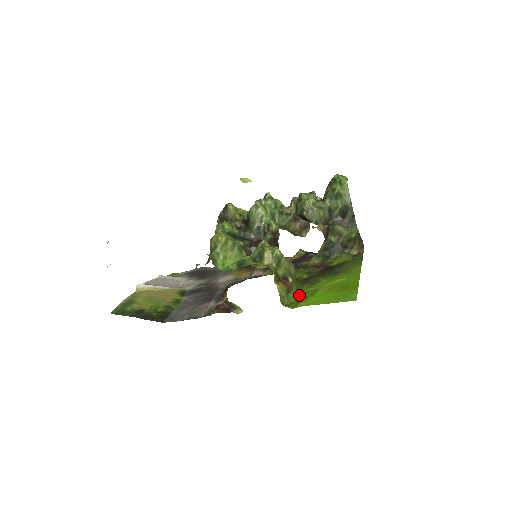
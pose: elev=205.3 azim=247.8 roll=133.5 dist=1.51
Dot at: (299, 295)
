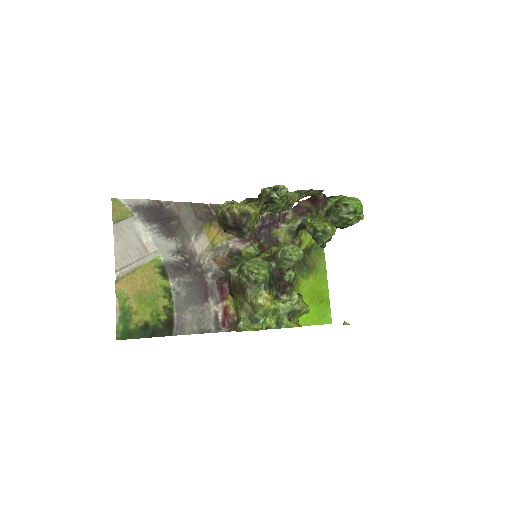
Dot at: occluded
